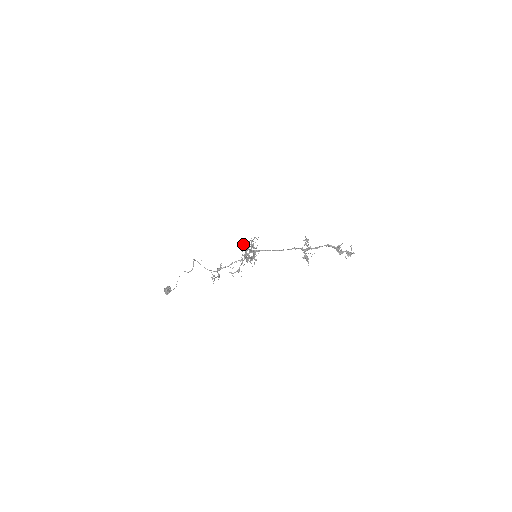
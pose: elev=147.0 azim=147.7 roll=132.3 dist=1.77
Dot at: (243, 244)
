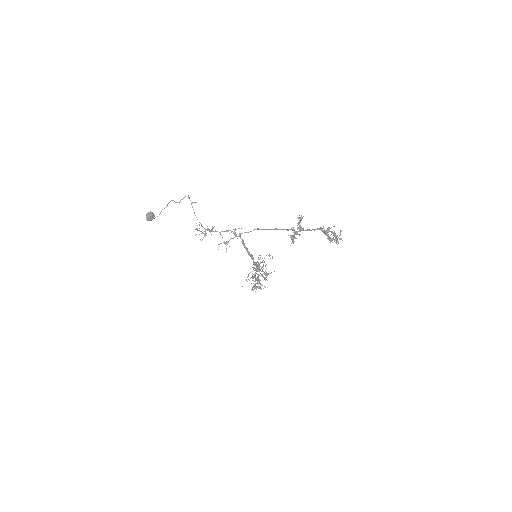
Dot at: occluded
